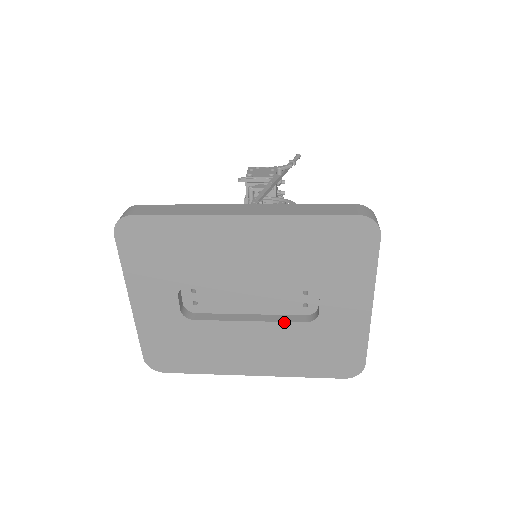
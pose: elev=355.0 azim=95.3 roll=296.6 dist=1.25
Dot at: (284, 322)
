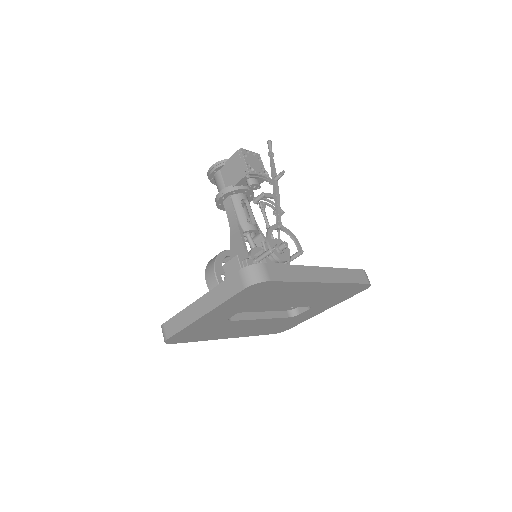
Dot at: (279, 318)
